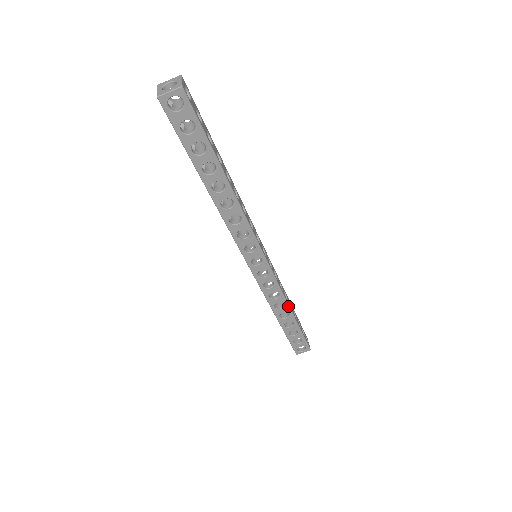
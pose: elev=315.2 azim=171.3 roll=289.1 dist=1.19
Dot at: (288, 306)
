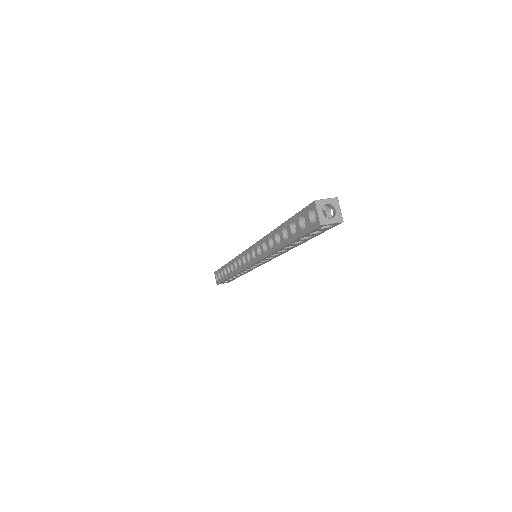
Dot at: occluded
